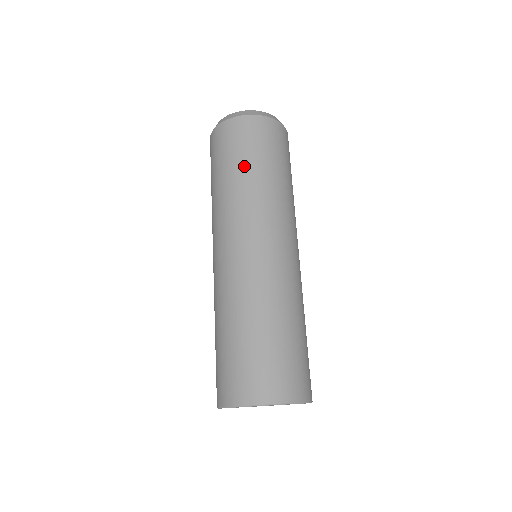
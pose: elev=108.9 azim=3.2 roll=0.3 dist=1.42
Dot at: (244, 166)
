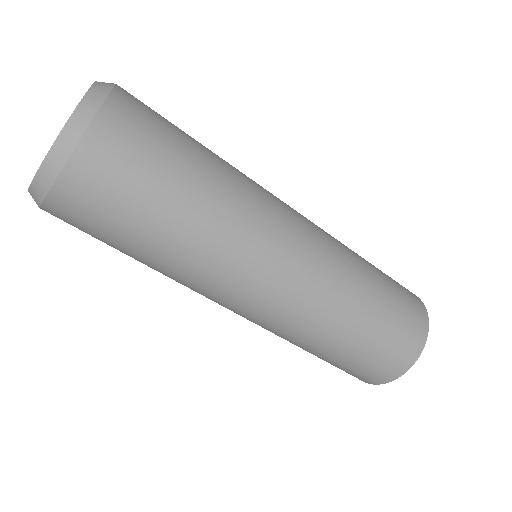
Dot at: occluded
